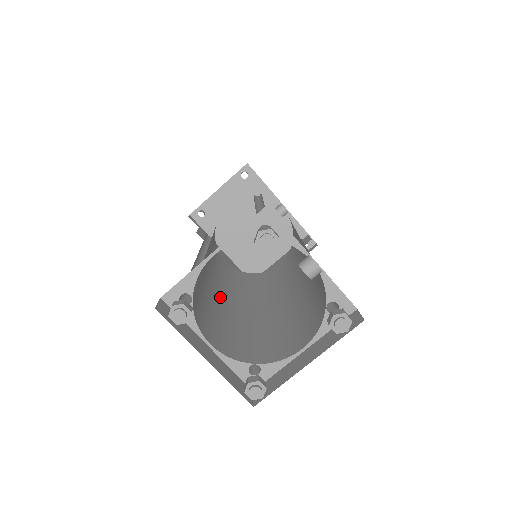
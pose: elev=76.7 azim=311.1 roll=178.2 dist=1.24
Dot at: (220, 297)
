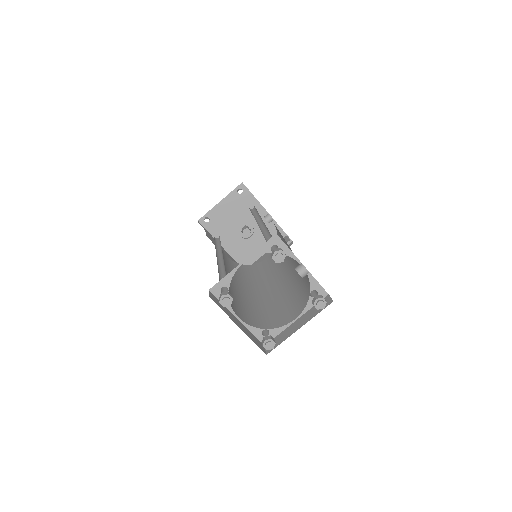
Dot at: (233, 285)
